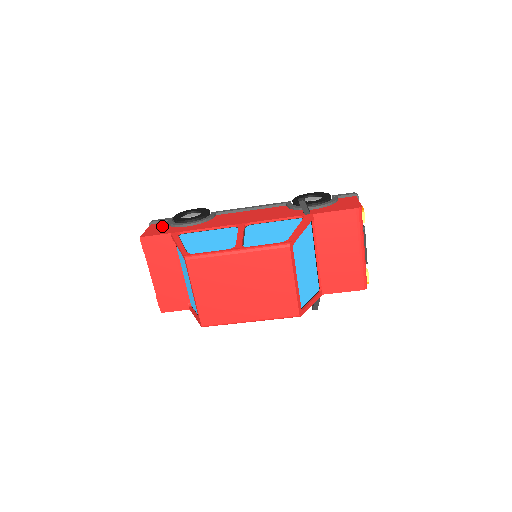
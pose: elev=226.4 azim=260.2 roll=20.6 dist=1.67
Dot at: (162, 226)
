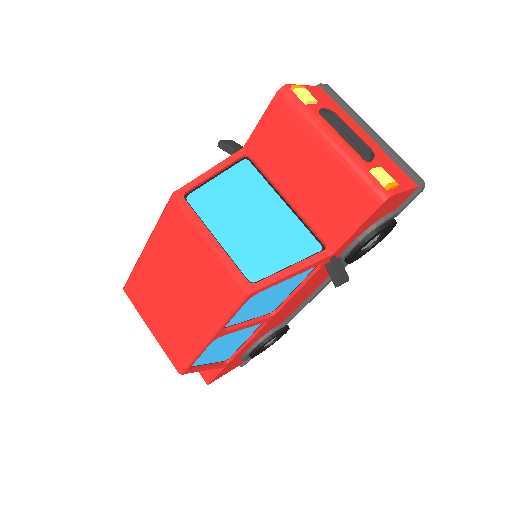
Dot at: occluded
